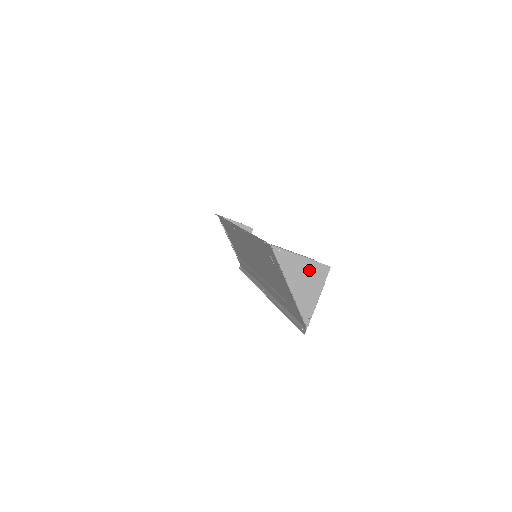
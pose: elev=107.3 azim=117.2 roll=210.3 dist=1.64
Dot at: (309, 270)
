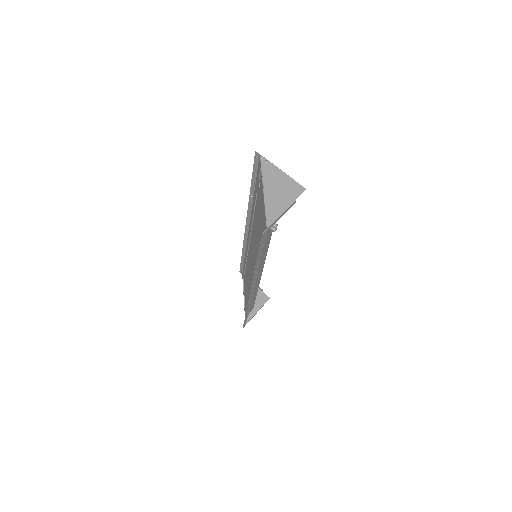
Dot at: (286, 184)
